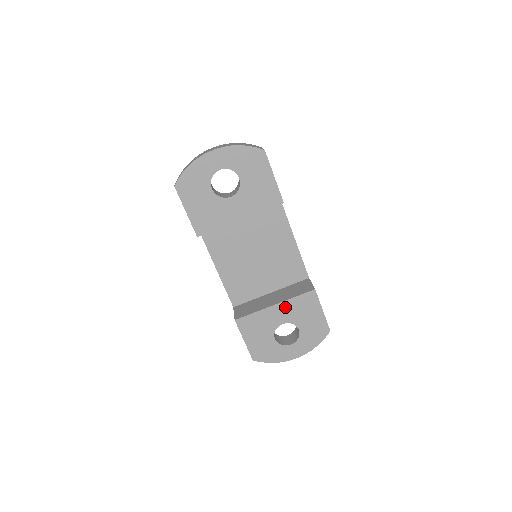
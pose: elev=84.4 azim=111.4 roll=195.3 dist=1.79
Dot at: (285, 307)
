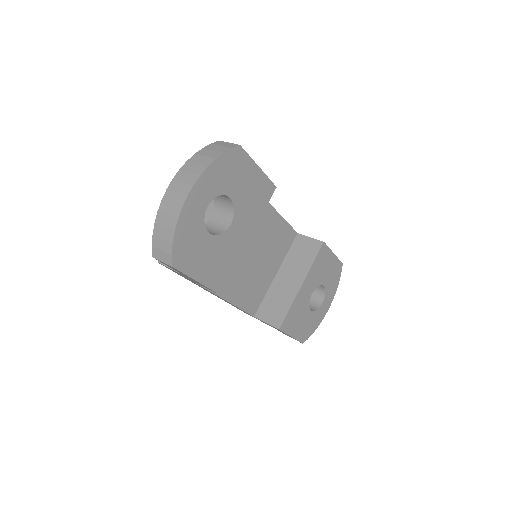
Dot at: (309, 279)
